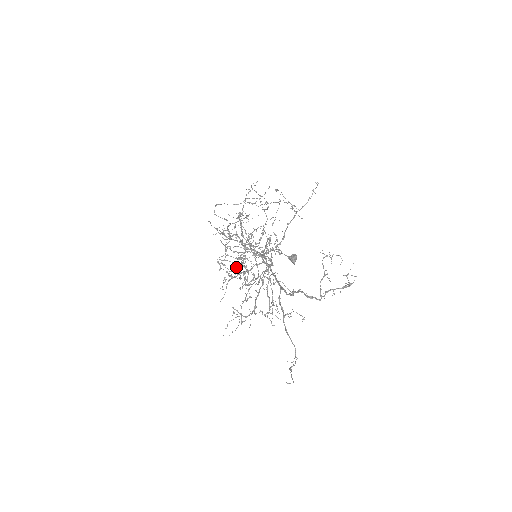
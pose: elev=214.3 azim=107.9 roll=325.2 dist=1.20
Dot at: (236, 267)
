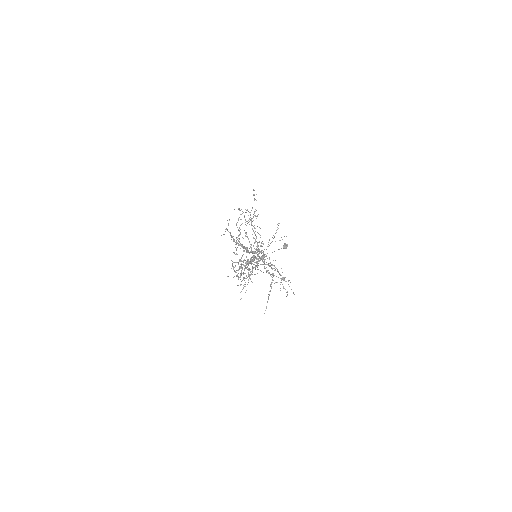
Dot at: (246, 268)
